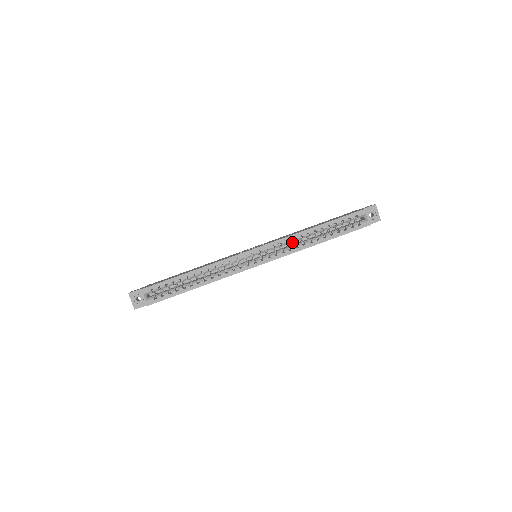
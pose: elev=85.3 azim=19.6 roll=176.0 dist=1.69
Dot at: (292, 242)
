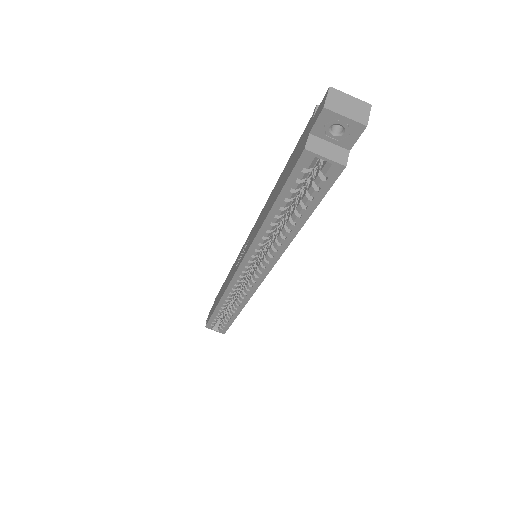
Dot at: occluded
